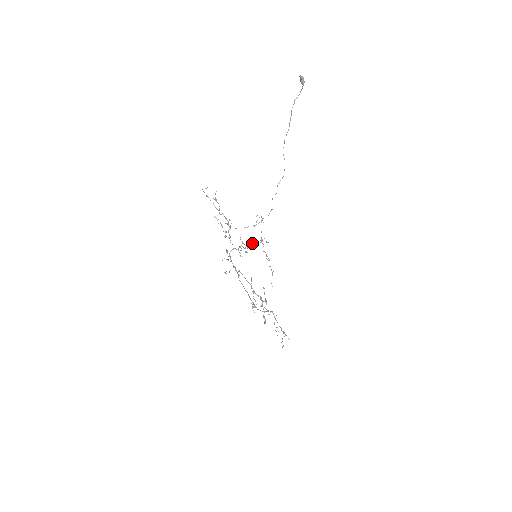
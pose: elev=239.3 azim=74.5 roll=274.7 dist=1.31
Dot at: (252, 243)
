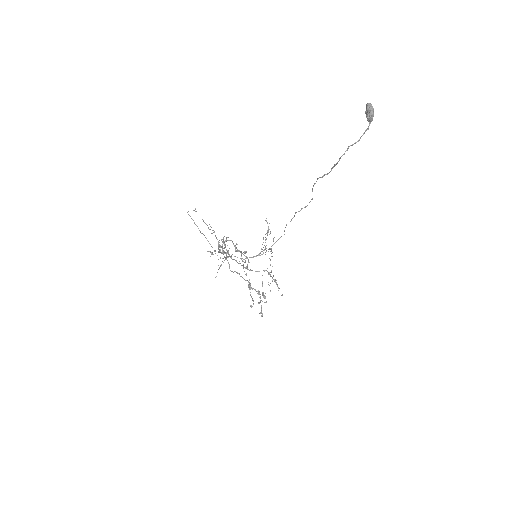
Dot at: (253, 256)
